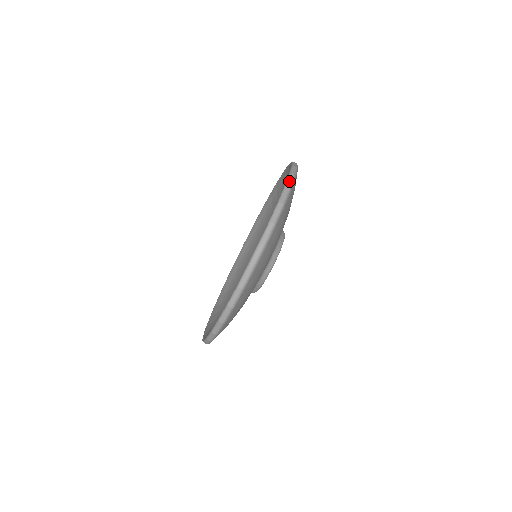
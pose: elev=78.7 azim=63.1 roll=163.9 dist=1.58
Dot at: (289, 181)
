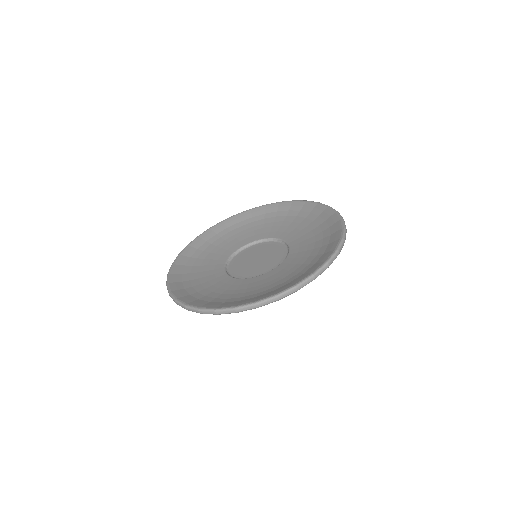
Dot at: (333, 259)
